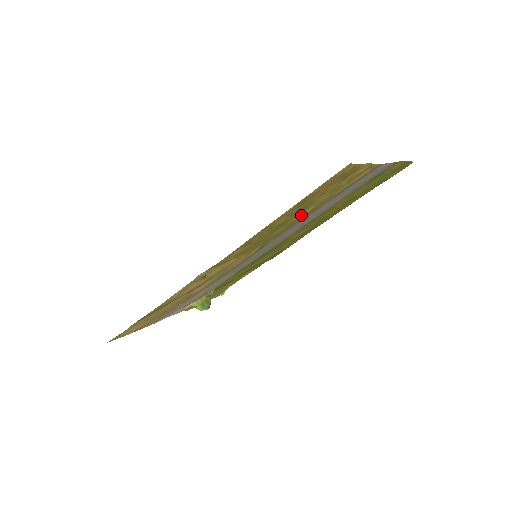
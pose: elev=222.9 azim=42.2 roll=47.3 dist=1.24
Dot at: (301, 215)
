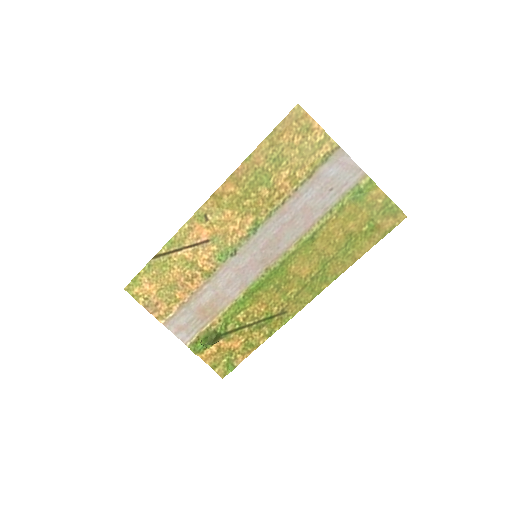
Dot at: (281, 178)
